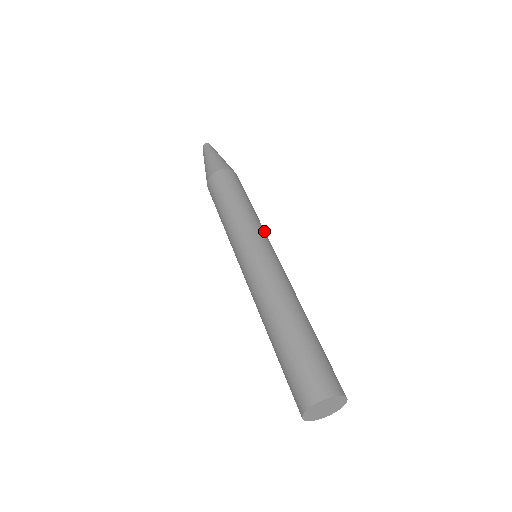
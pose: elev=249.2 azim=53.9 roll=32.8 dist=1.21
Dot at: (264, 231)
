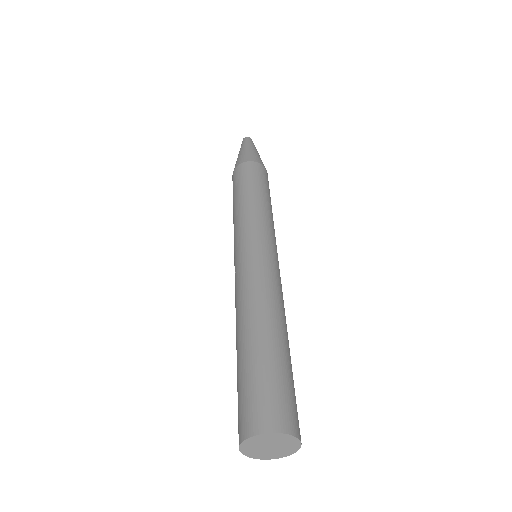
Dot at: occluded
